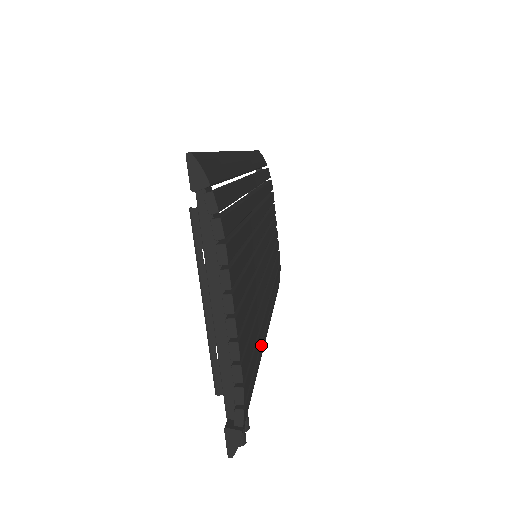
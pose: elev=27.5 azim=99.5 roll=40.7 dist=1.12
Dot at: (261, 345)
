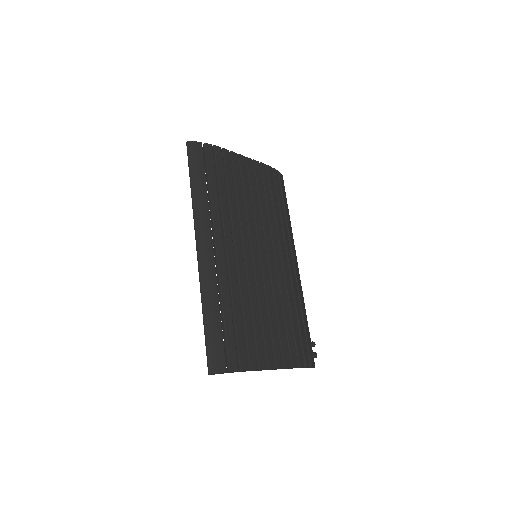
Dot at: (295, 300)
